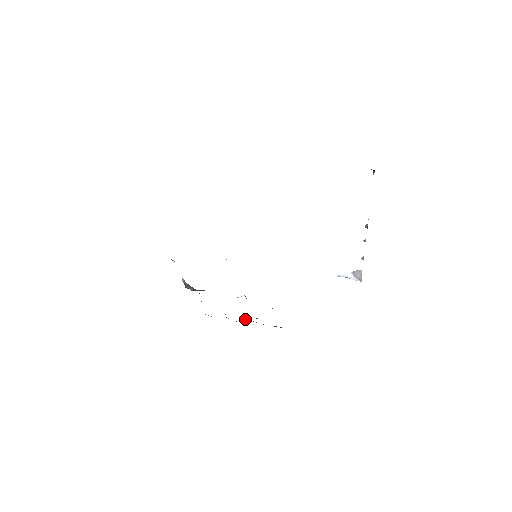
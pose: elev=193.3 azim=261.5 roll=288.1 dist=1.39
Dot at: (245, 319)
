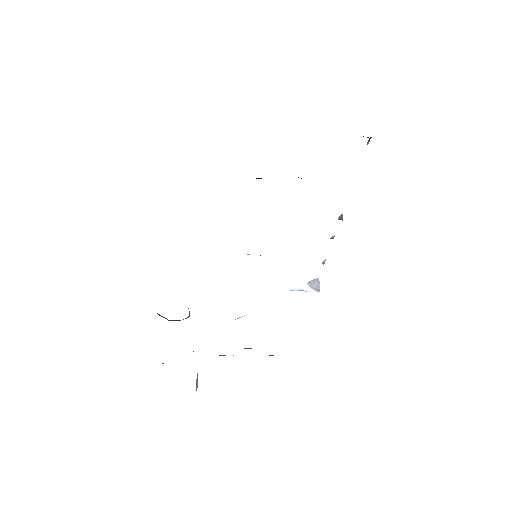
Dot at: occluded
